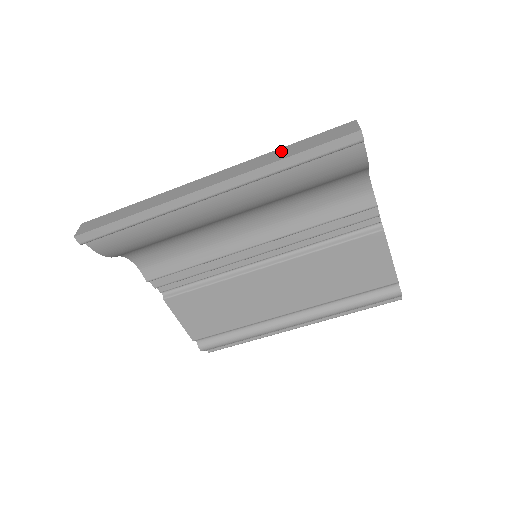
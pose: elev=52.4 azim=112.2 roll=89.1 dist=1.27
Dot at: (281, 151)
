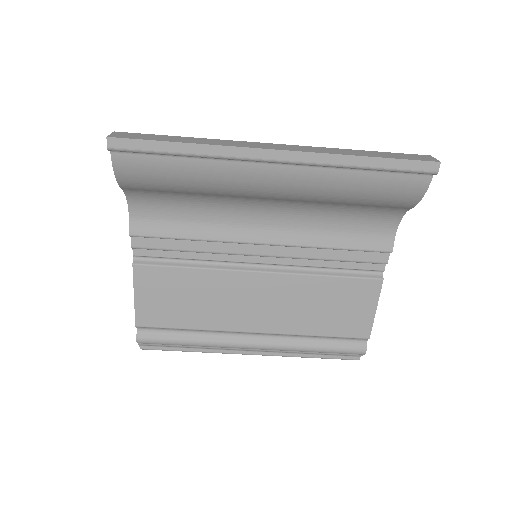
Dot at: (358, 151)
